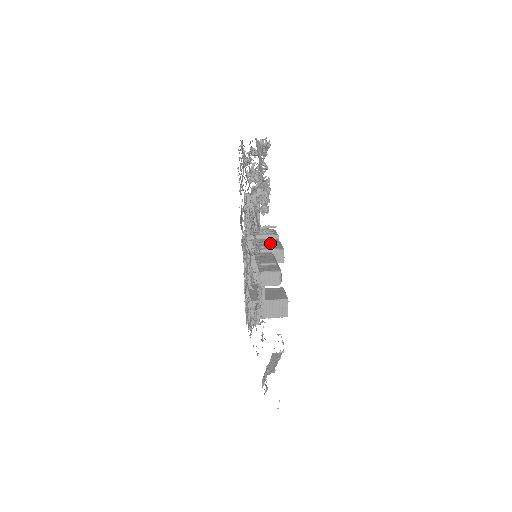
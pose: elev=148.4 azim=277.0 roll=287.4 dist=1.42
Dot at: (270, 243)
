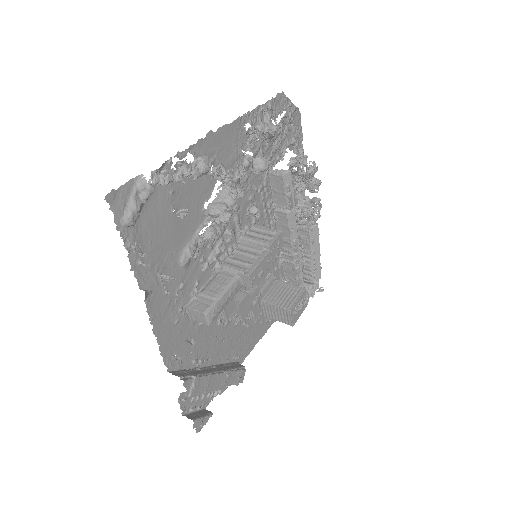
Dot at: (251, 256)
